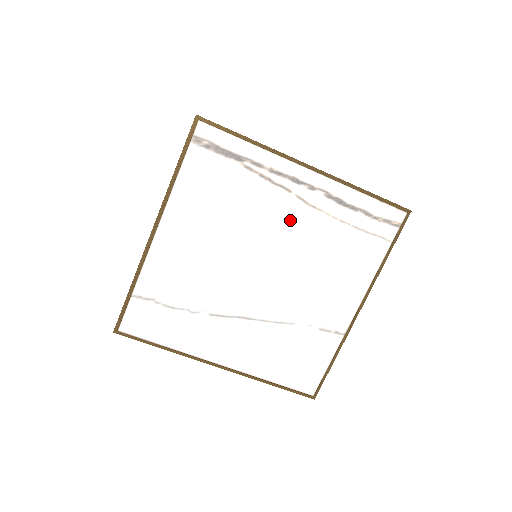
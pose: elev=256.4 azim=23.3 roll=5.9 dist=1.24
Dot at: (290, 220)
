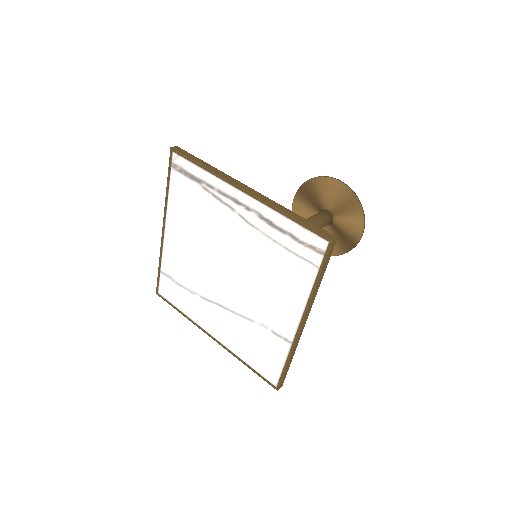
Dot at: (238, 234)
